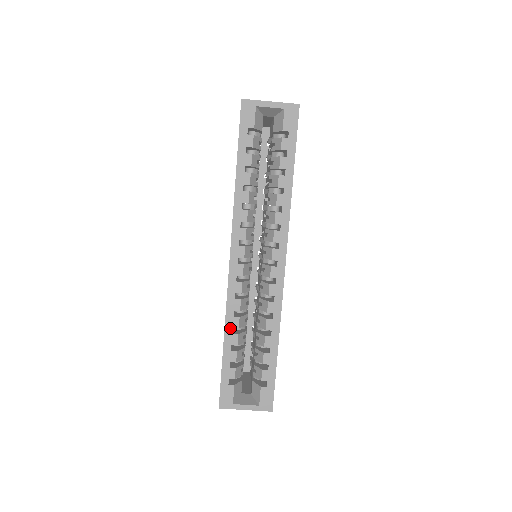
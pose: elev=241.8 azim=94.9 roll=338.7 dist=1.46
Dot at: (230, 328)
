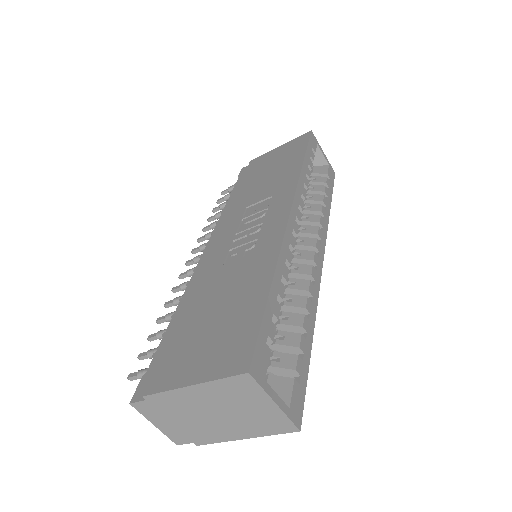
Dot at: (280, 272)
